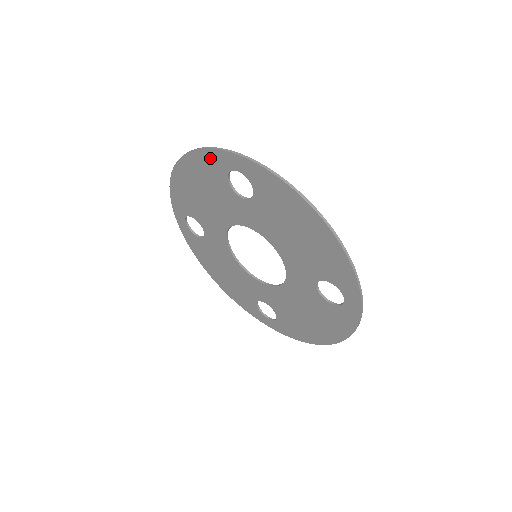
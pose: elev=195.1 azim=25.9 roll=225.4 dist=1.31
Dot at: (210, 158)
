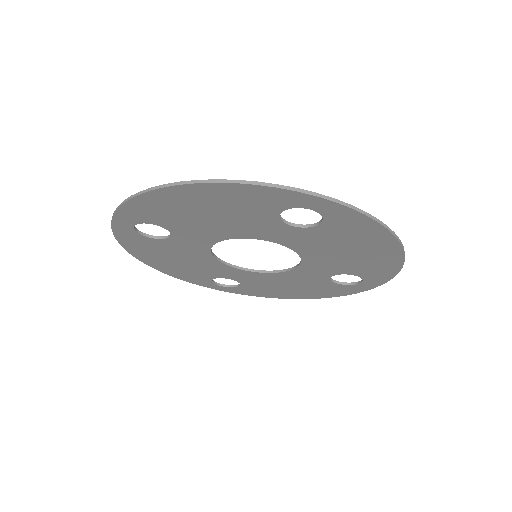
Dot at: (268, 194)
